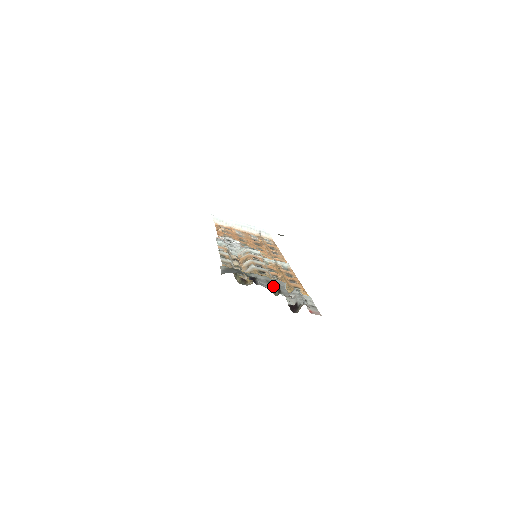
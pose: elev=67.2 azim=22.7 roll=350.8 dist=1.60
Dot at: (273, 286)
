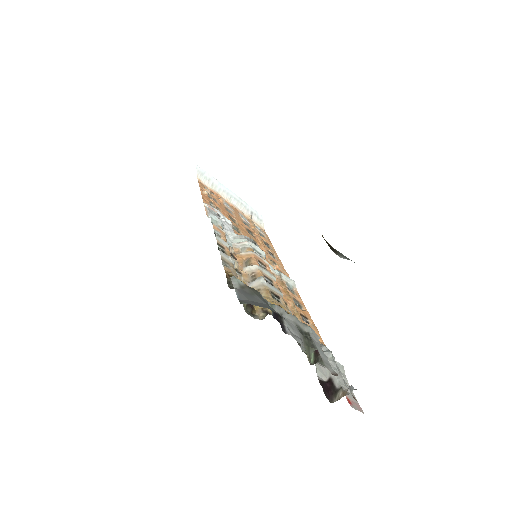
Dot at: (307, 341)
